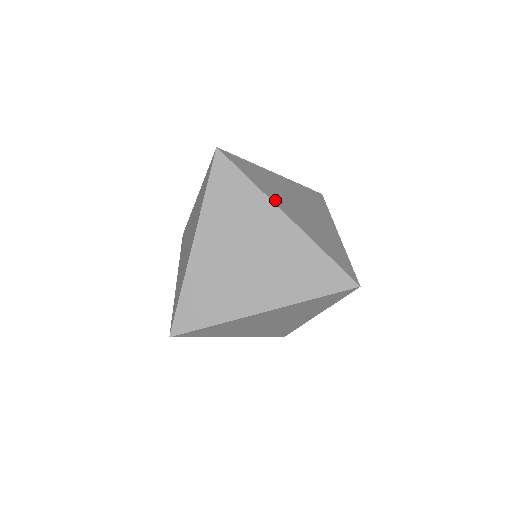
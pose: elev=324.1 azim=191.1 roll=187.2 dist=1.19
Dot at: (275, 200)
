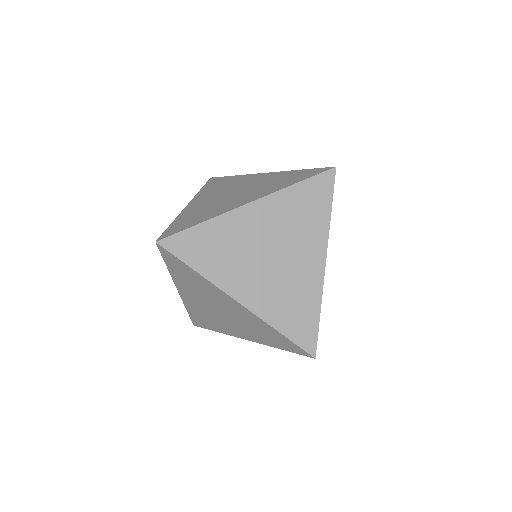
Dot at: (228, 209)
